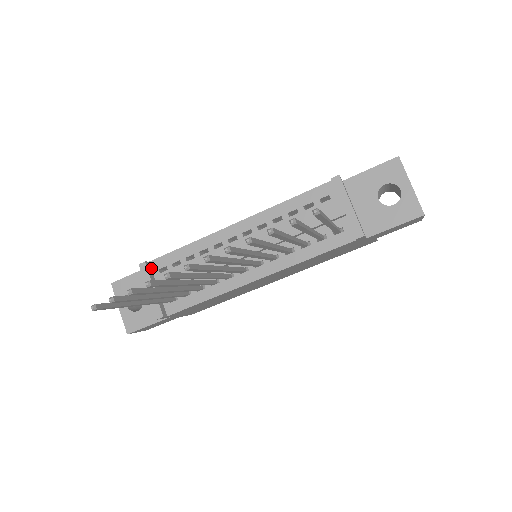
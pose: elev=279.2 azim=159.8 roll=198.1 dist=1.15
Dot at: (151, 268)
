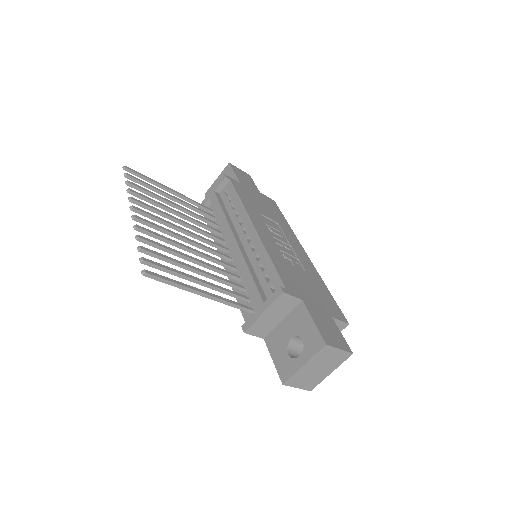
Dot at: (227, 184)
